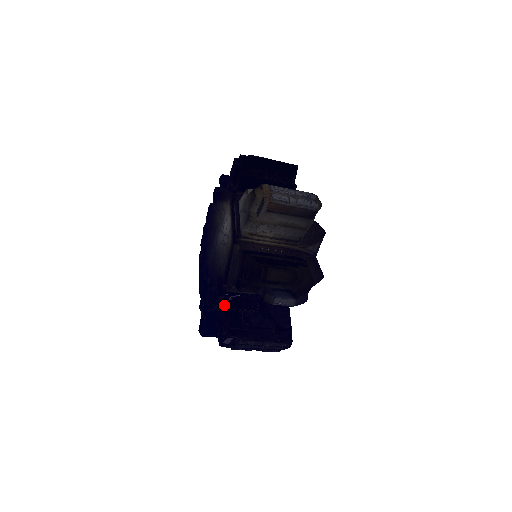
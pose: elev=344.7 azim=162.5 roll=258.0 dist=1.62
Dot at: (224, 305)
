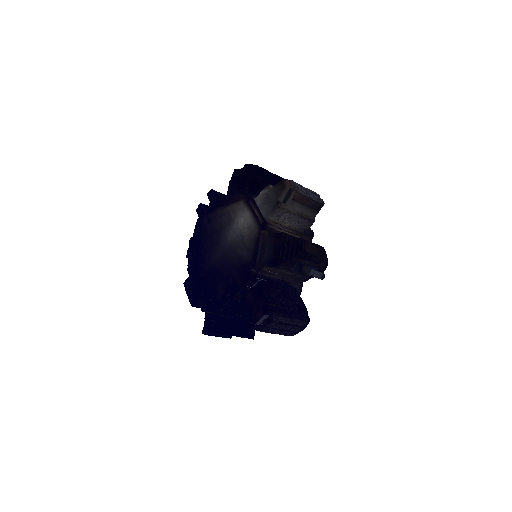
Dot at: (251, 290)
